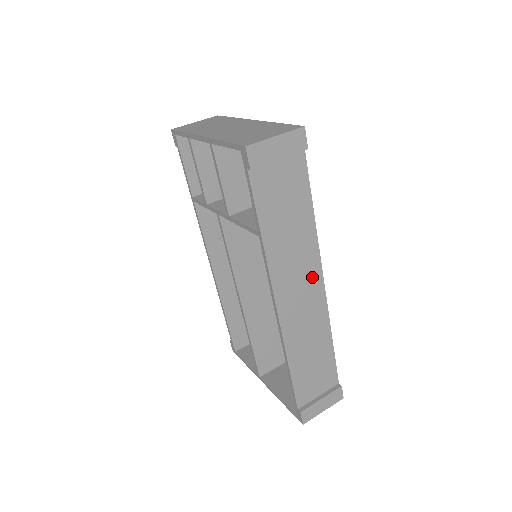
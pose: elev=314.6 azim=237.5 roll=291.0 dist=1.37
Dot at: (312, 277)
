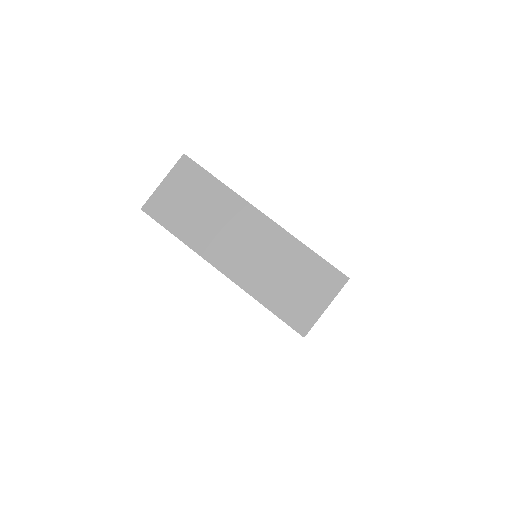
Dot at: occluded
